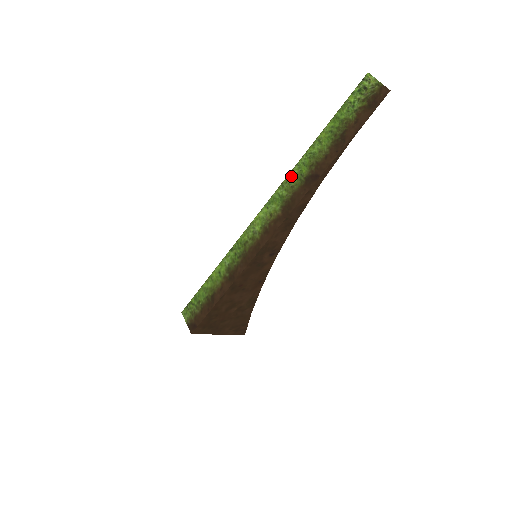
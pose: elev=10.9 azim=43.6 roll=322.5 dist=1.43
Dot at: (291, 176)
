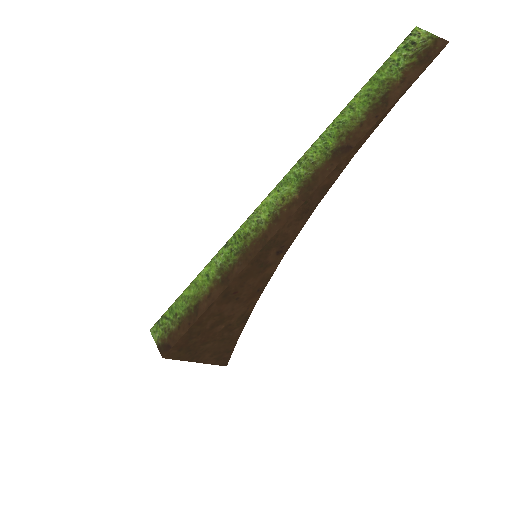
Dot at: (312, 151)
